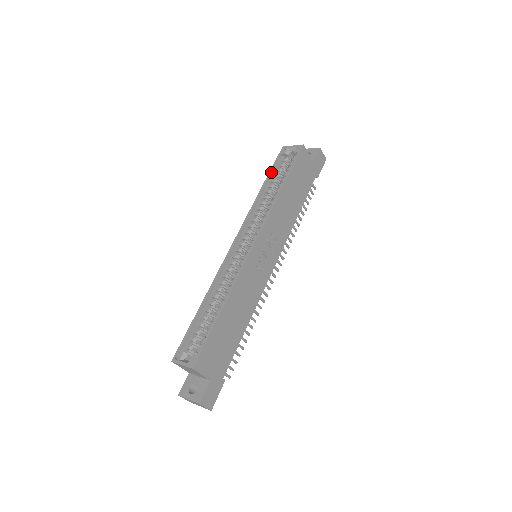
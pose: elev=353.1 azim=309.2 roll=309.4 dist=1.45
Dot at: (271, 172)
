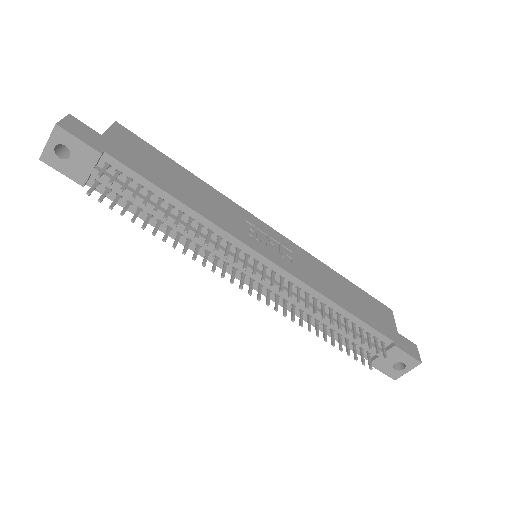
Dot at: occluded
